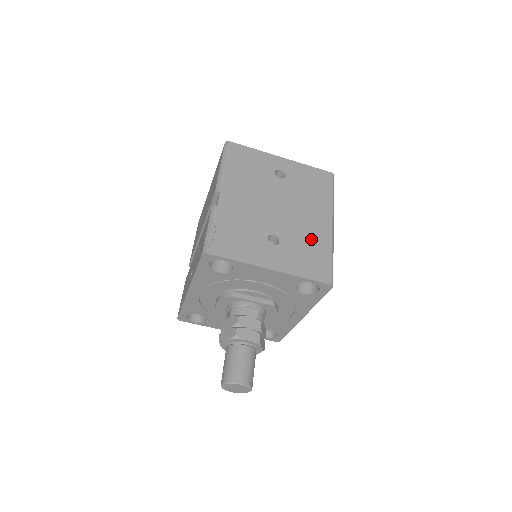
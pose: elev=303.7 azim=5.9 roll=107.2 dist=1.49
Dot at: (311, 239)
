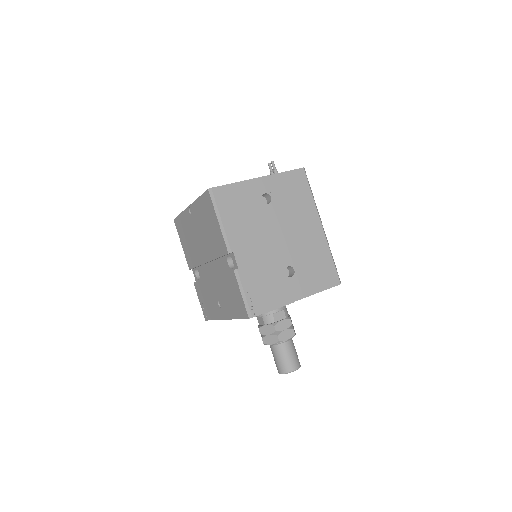
Dot at: (314, 252)
